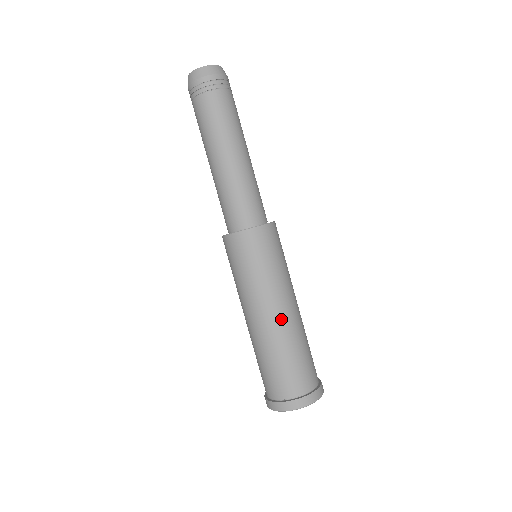
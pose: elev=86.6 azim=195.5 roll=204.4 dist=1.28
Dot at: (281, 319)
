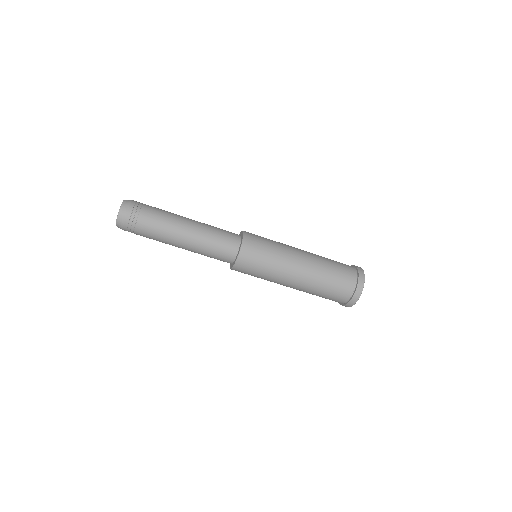
Dot at: (306, 260)
